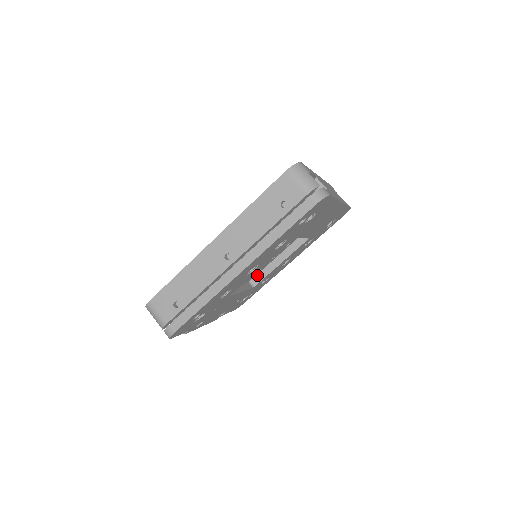
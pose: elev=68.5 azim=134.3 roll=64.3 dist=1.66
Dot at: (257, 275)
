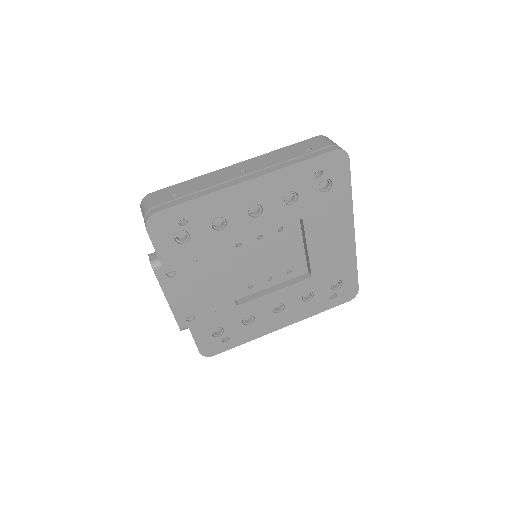
Dot at: (245, 297)
